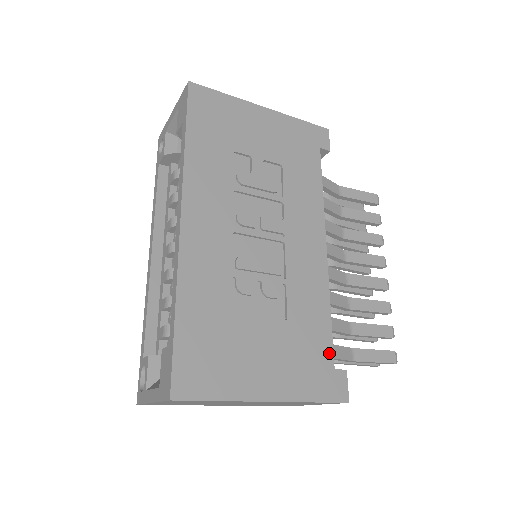
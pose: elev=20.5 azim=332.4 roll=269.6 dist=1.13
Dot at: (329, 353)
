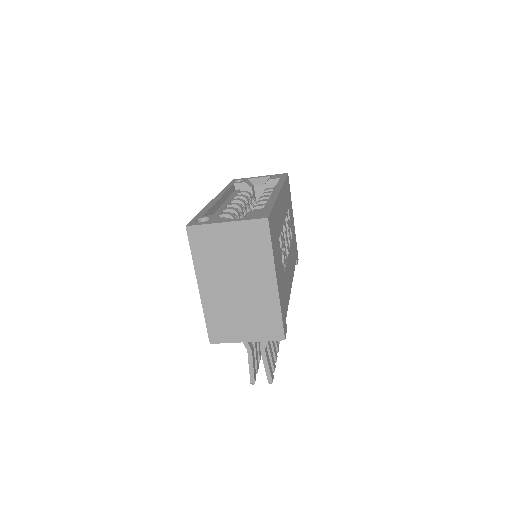
Dot at: (286, 312)
